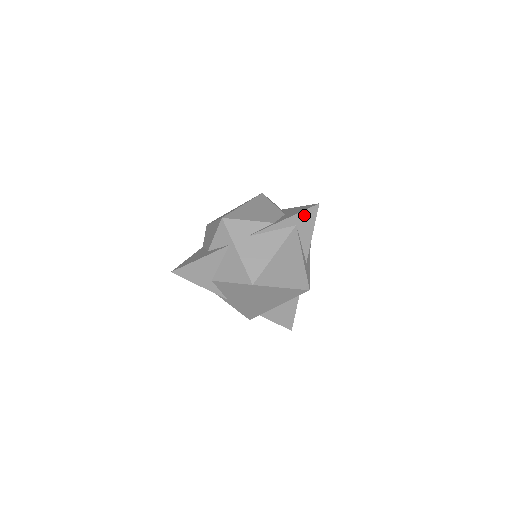
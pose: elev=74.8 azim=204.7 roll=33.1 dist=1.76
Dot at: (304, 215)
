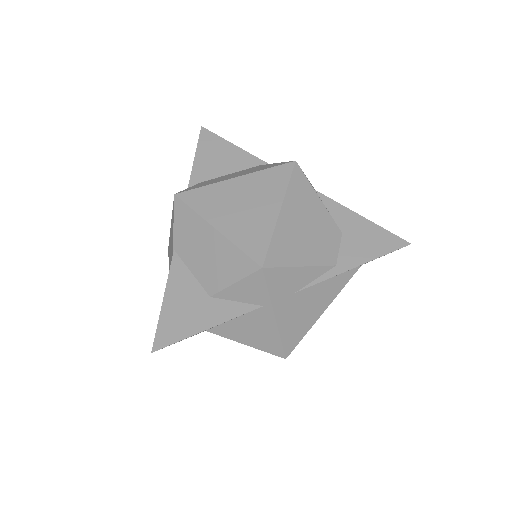
Dot at: occluded
